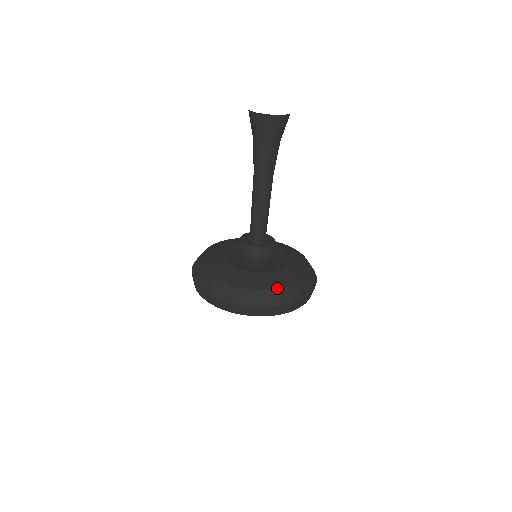
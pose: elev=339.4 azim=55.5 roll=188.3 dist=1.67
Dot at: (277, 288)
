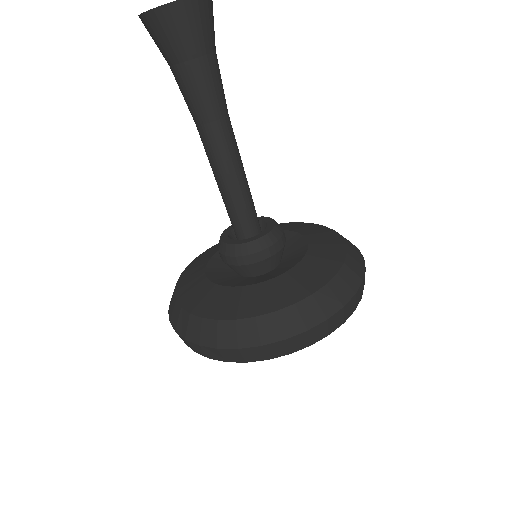
Dot at: (272, 310)
